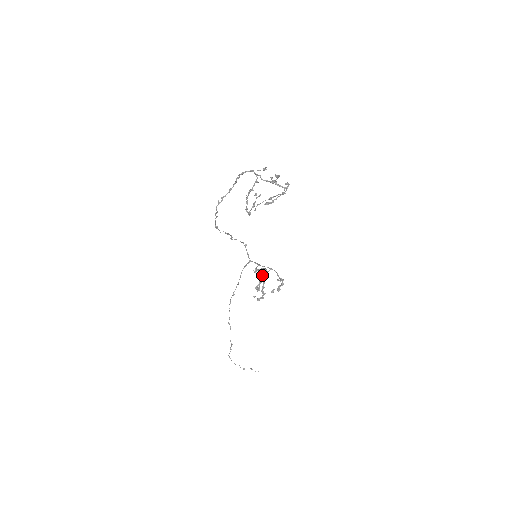
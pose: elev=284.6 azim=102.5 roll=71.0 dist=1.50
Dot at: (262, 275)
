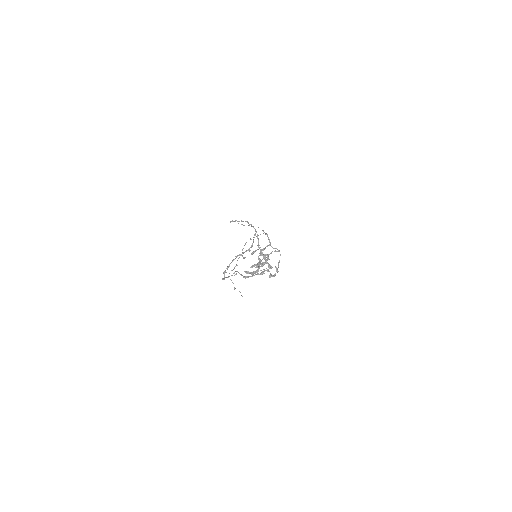
Dot at: occluded
